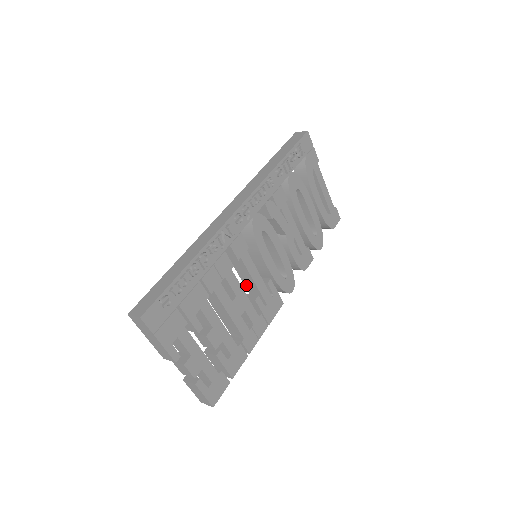
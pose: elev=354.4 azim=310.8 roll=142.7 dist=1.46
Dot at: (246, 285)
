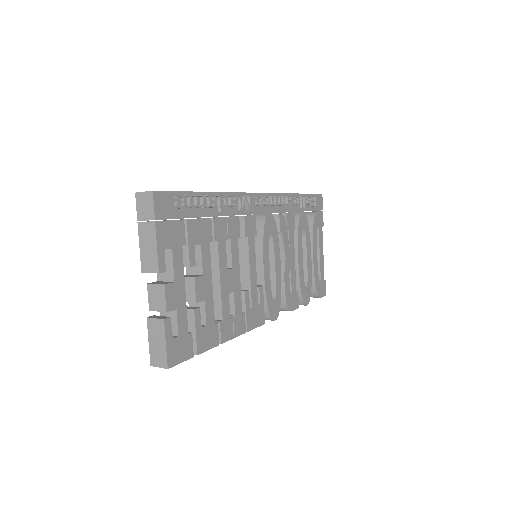
Dot at: occluded
